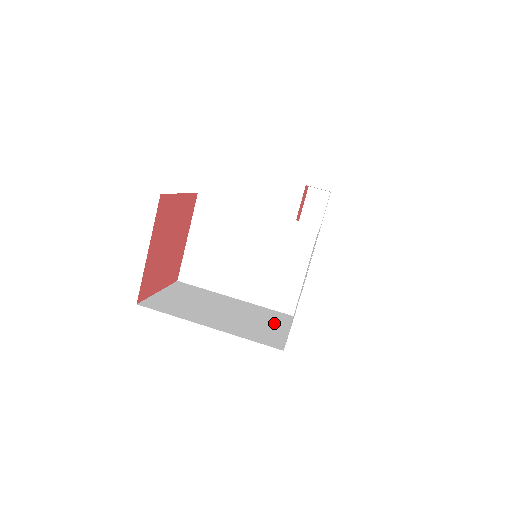
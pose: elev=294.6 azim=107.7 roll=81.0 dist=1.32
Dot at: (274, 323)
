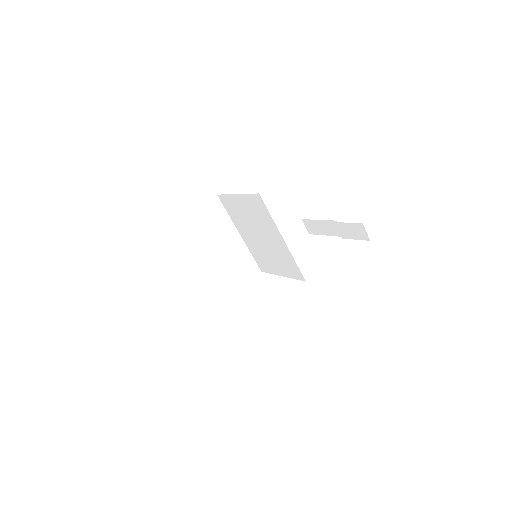
Dot at: (236, 281)
